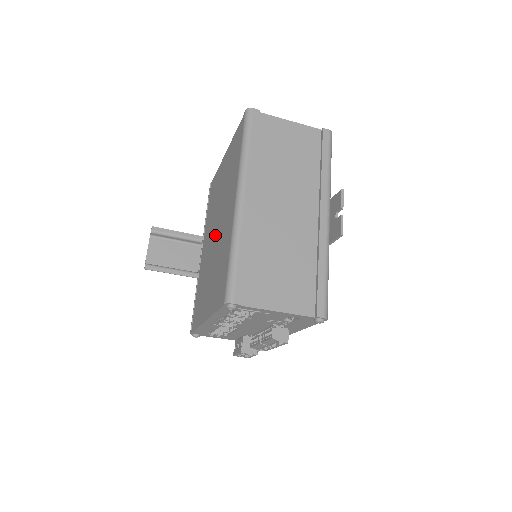
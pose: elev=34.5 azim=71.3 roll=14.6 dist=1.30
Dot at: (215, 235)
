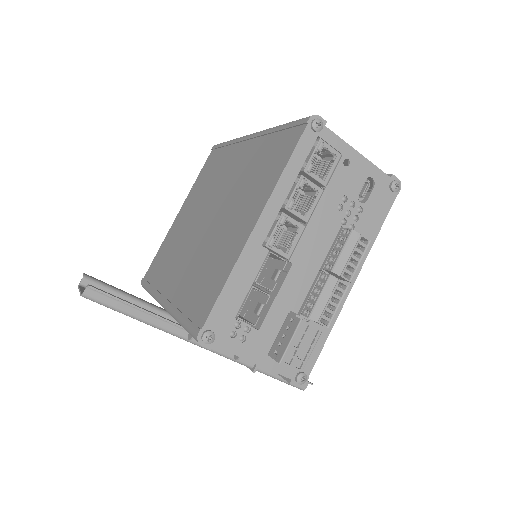
Dot at: (209, 217)
